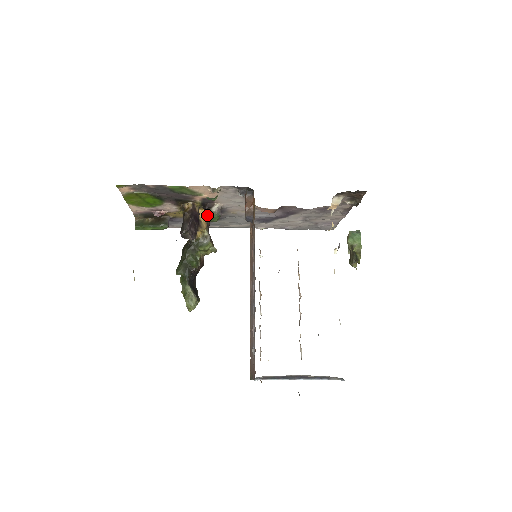
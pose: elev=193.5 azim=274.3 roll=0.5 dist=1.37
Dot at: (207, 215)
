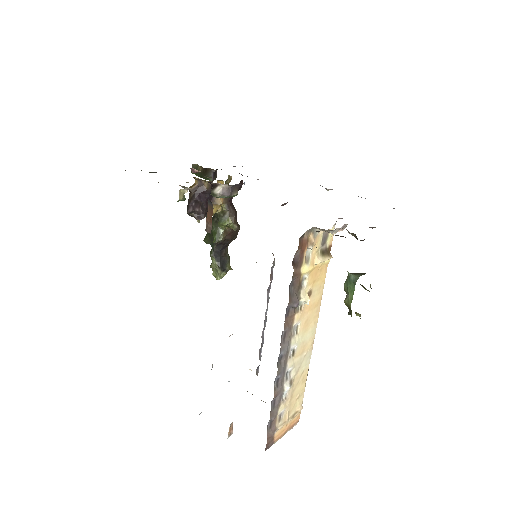
Dot at: occluded
